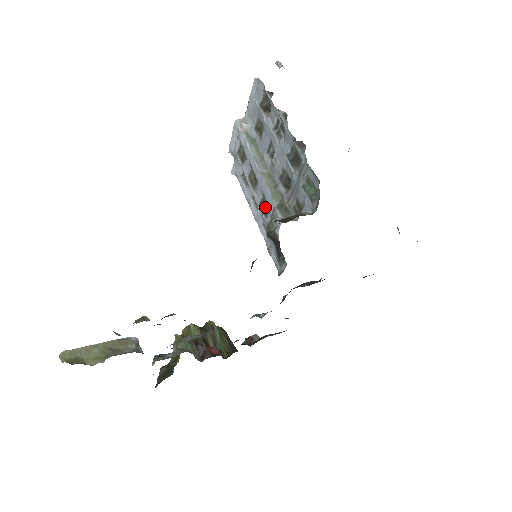
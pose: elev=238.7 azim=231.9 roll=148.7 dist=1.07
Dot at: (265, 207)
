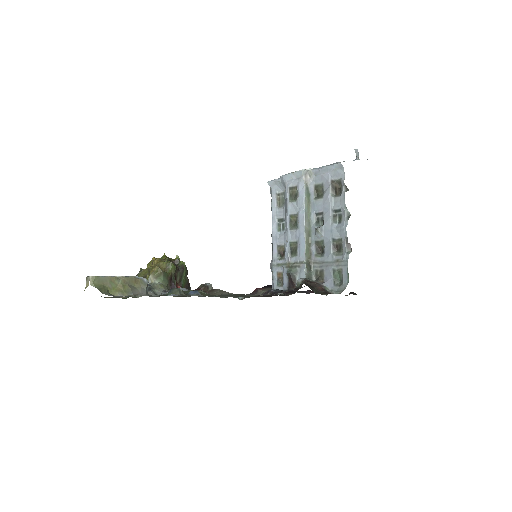
Dot at: (294, 250)
